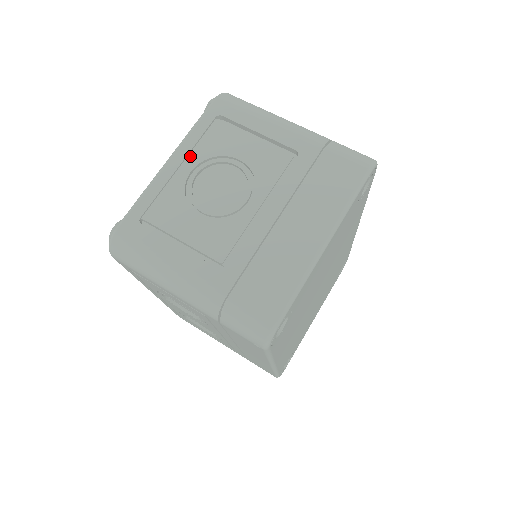
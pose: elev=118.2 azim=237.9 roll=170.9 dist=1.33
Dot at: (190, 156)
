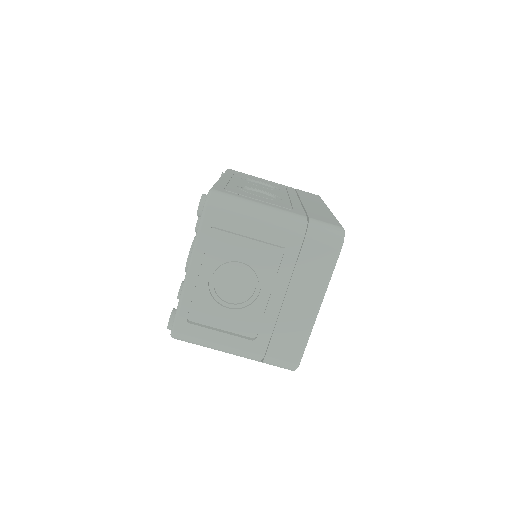
Dot at: (204, 265)
